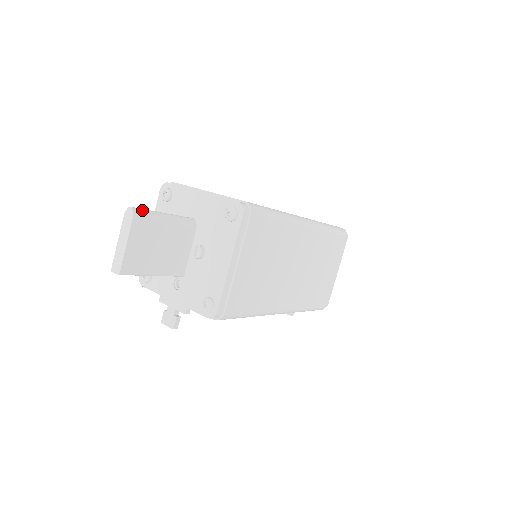
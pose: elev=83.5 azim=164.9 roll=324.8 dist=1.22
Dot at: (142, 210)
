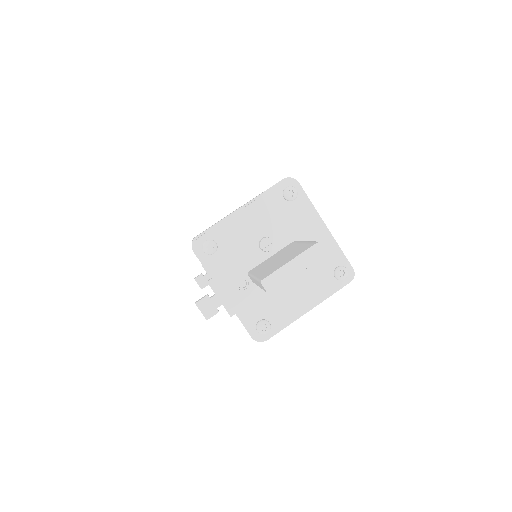
Dot at: occluded
